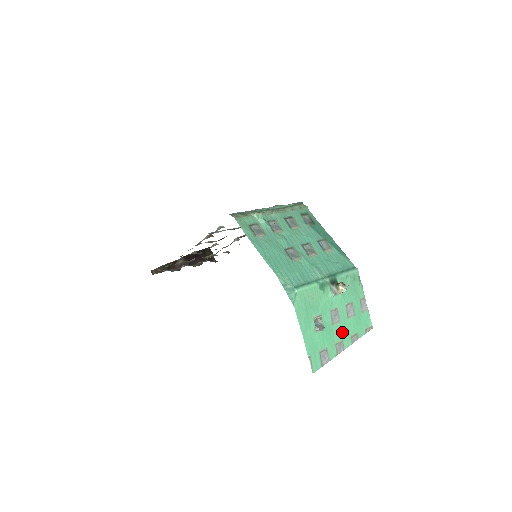
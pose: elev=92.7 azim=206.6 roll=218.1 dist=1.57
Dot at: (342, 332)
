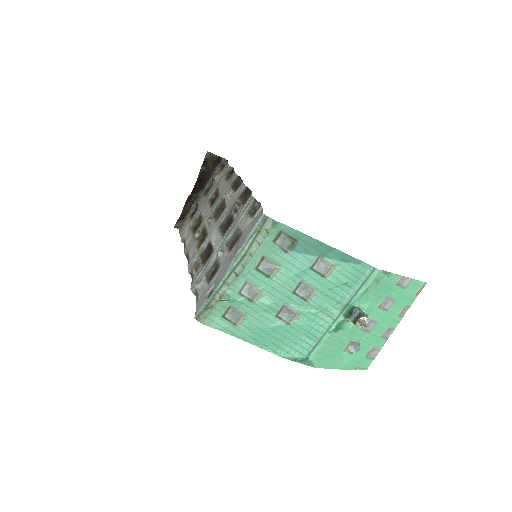
Dot at: (385, 324)
